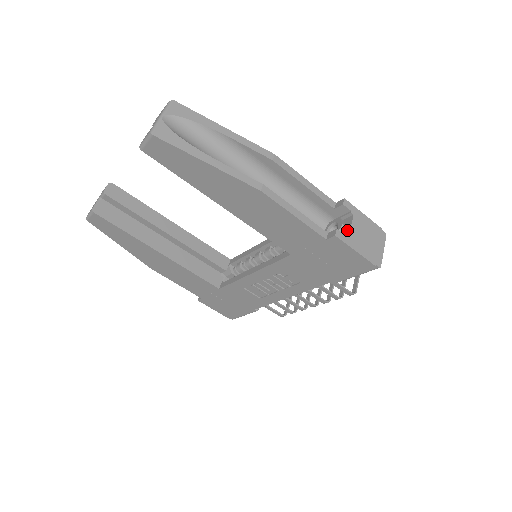
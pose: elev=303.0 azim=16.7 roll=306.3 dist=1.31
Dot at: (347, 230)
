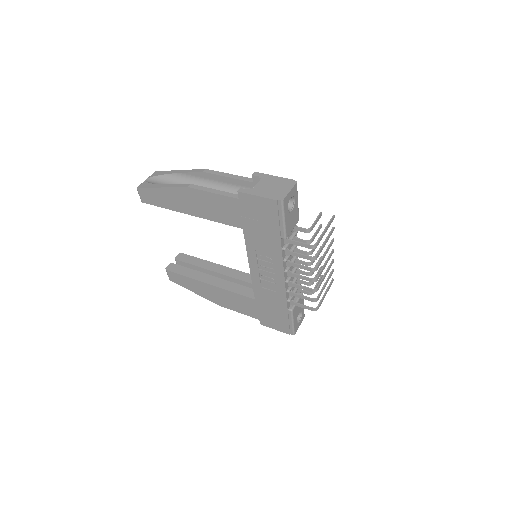
Dot at: (255, 188)
